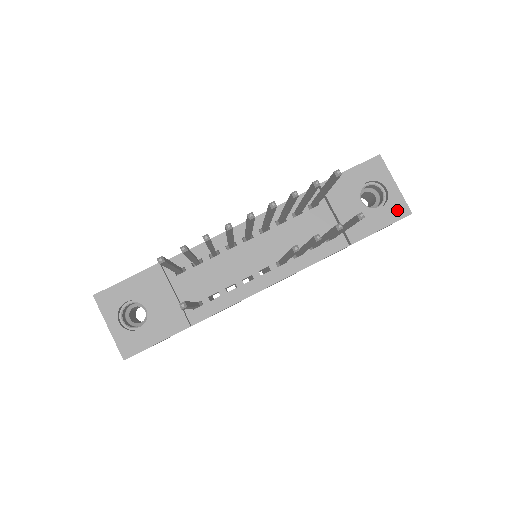
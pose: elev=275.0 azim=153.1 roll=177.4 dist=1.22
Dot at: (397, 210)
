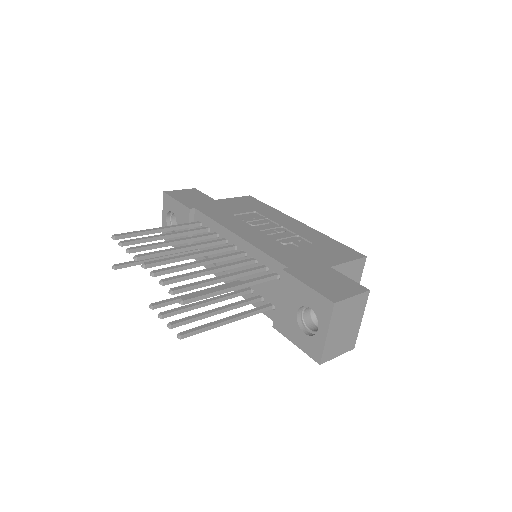
Dot at: (313, 349)
